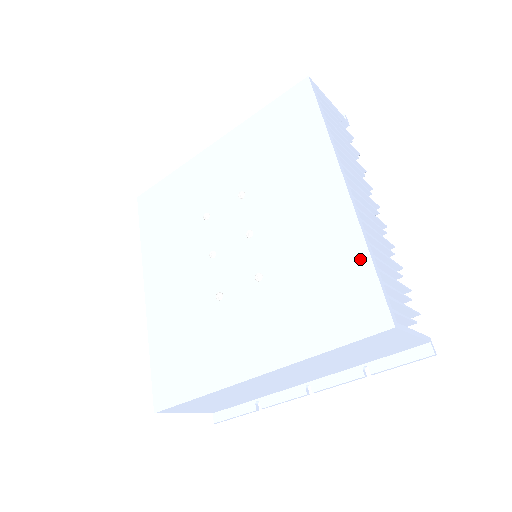
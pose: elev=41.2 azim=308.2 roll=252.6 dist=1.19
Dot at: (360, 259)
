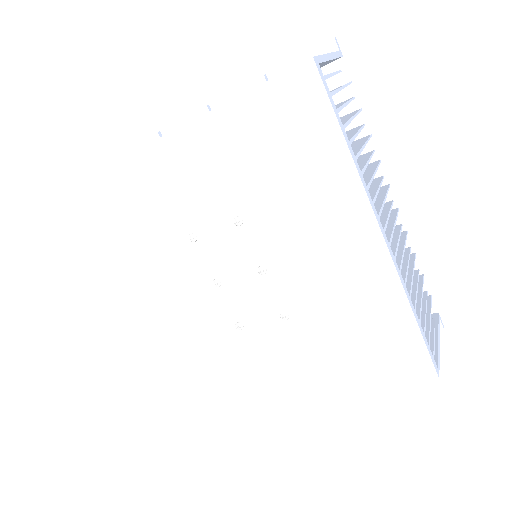
Dot at: (404, 319)
